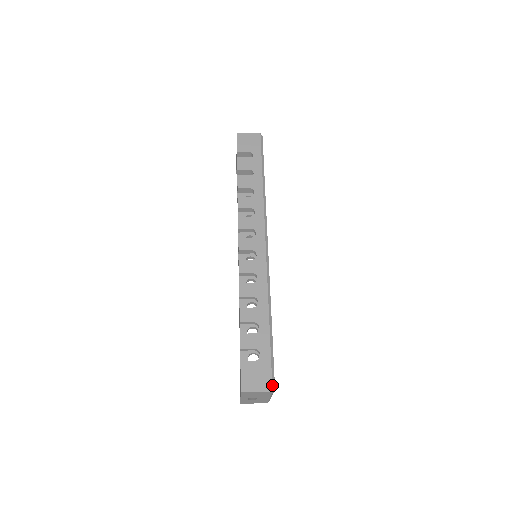
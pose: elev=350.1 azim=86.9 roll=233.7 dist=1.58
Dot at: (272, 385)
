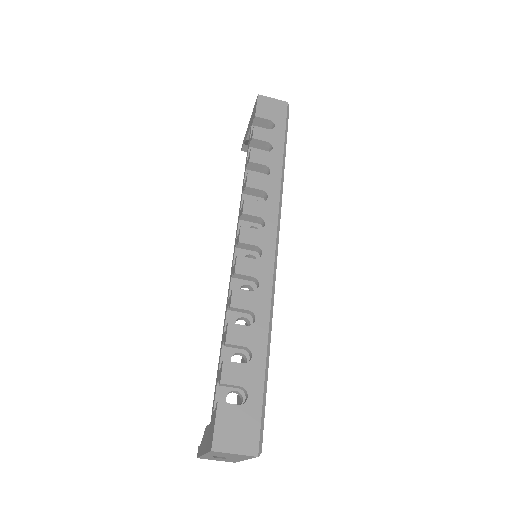
Dot at: (259, 446)
